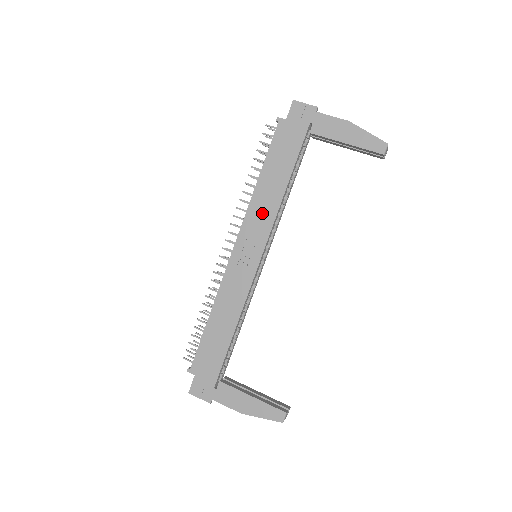
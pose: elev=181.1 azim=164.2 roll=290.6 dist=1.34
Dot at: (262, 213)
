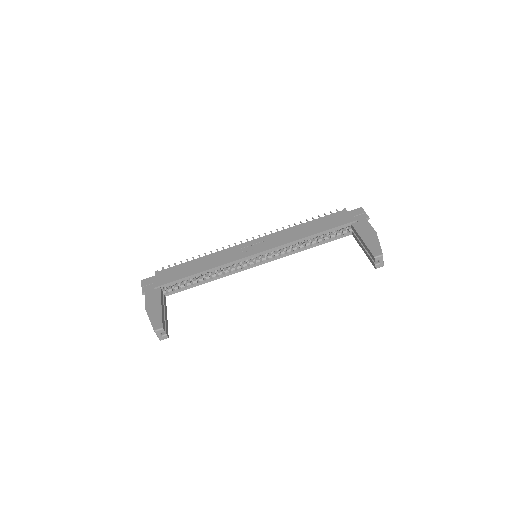
Dot at: (284, 237)
